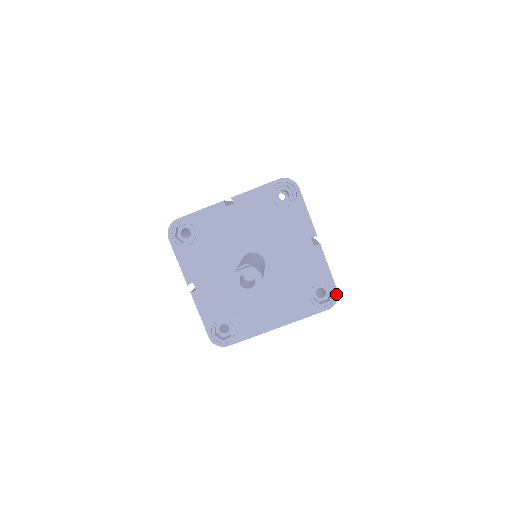
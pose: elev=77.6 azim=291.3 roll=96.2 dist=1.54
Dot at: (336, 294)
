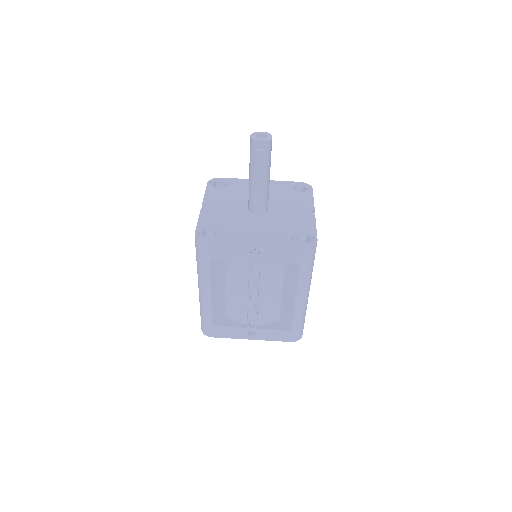
Dot at: (315, 242)
